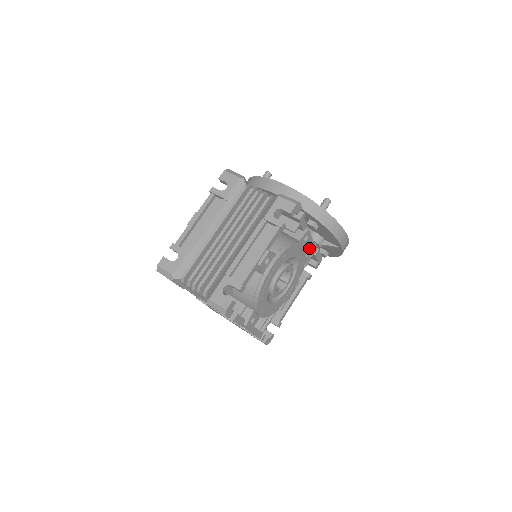
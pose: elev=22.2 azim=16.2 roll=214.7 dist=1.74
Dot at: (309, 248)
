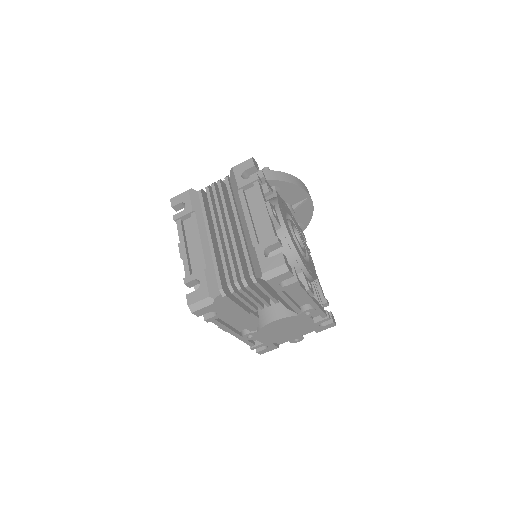
Dot at: occluded
